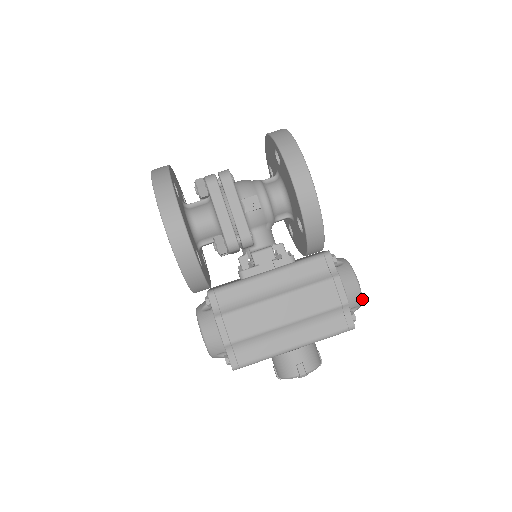
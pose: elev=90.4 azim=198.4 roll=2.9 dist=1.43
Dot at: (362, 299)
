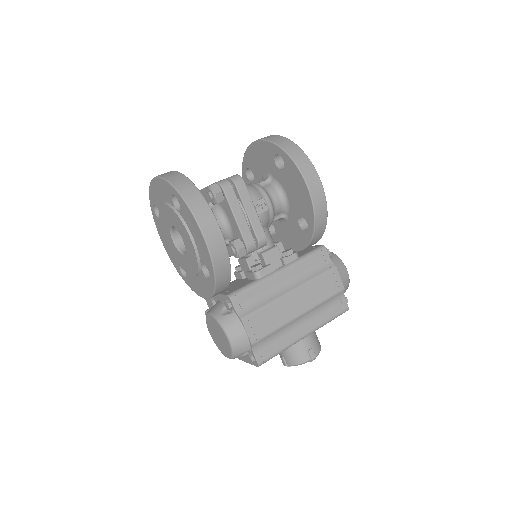
Dot at: occluded
